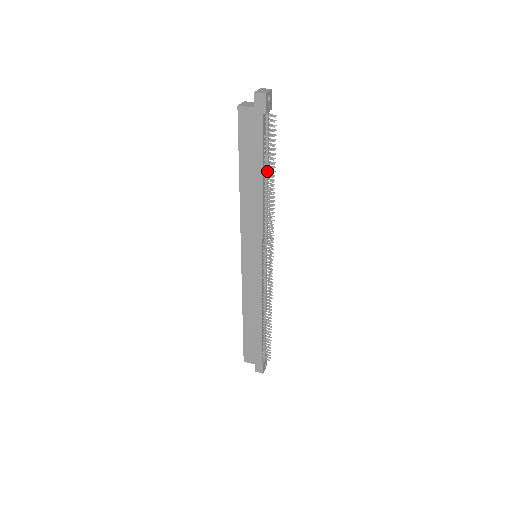
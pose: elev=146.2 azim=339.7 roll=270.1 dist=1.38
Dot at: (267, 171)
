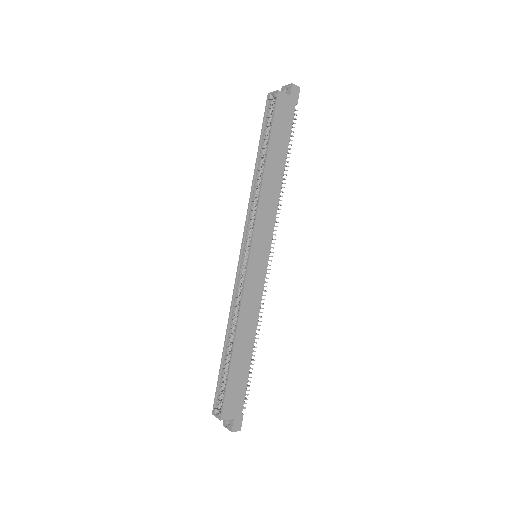
Dot at: occluded
